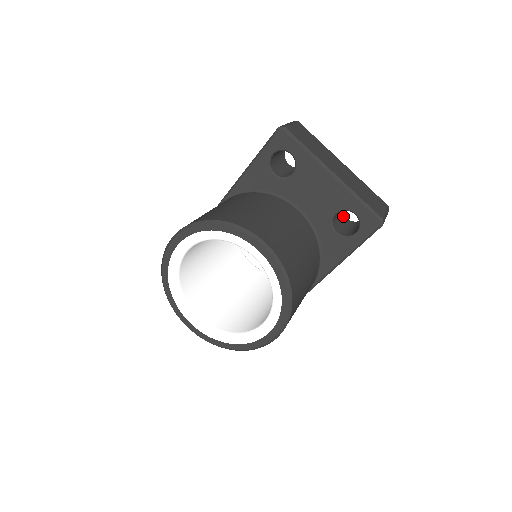
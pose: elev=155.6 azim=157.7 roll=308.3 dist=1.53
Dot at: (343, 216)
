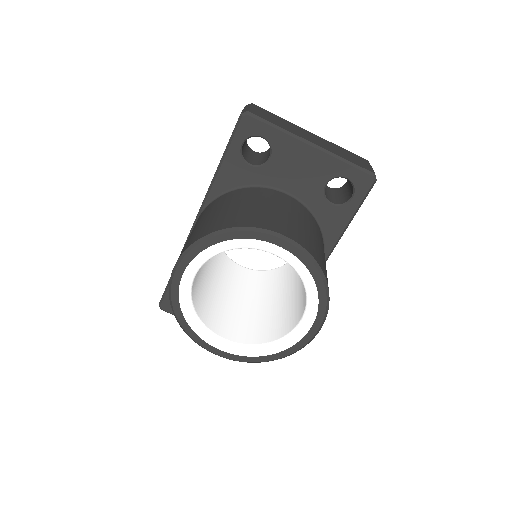
Dot at: (326, 186)
